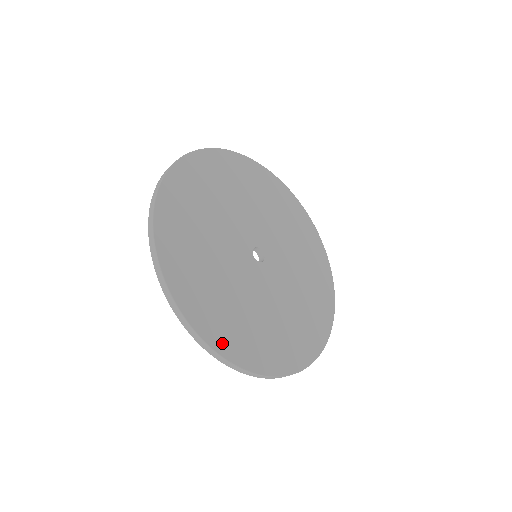
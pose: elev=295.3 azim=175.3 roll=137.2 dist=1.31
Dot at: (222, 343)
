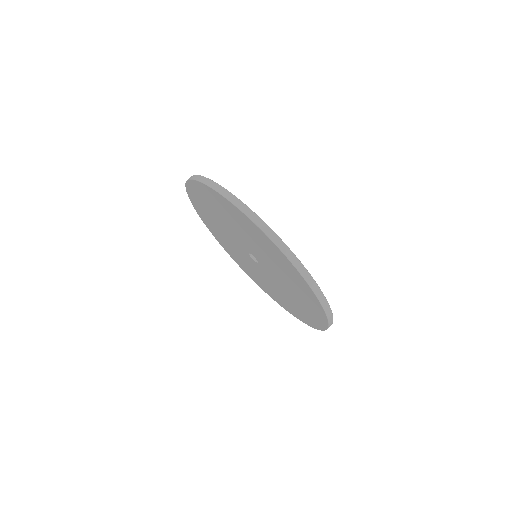
Dot at: occluded
